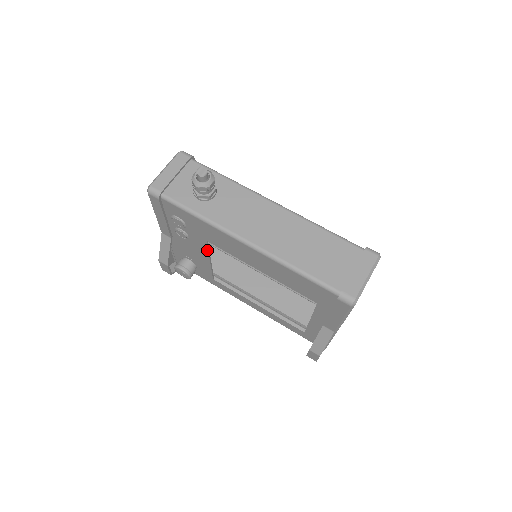
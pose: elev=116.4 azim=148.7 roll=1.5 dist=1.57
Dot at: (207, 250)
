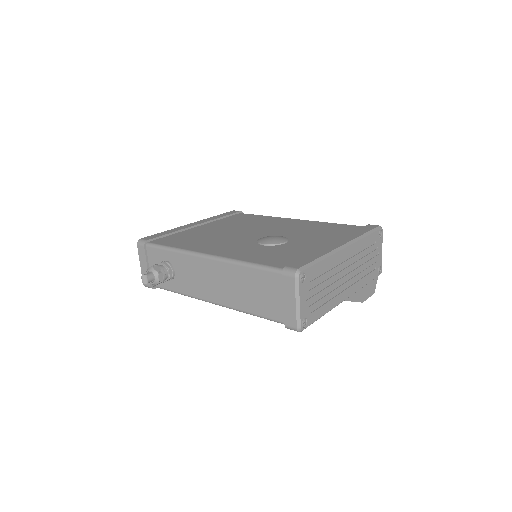
Dot at: occluded
